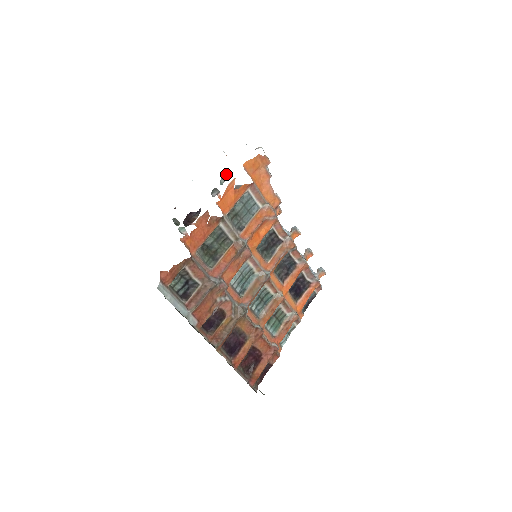
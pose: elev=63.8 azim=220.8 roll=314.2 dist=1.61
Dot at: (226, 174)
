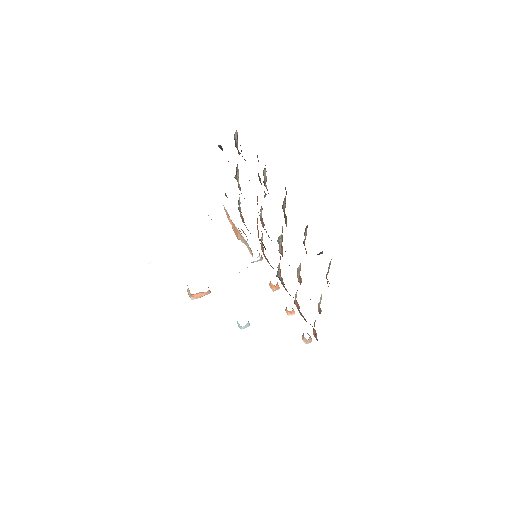
Dot at: occluded
